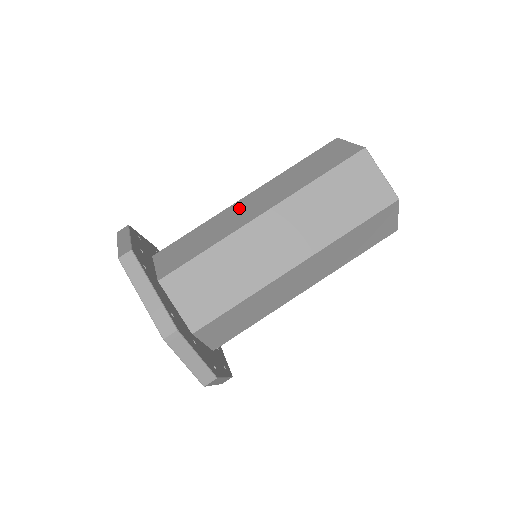
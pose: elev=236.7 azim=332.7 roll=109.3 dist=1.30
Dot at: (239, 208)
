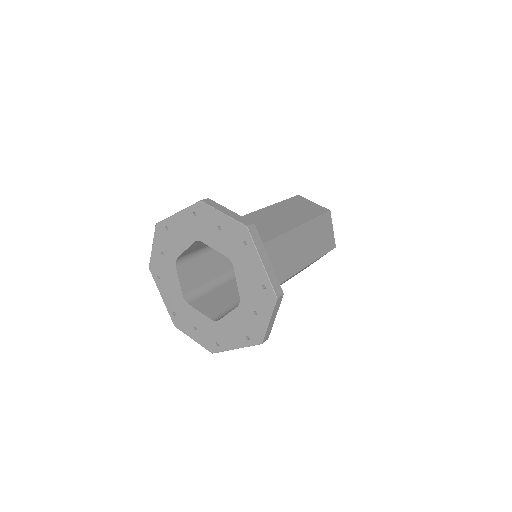
Dot at: (264, 217)
